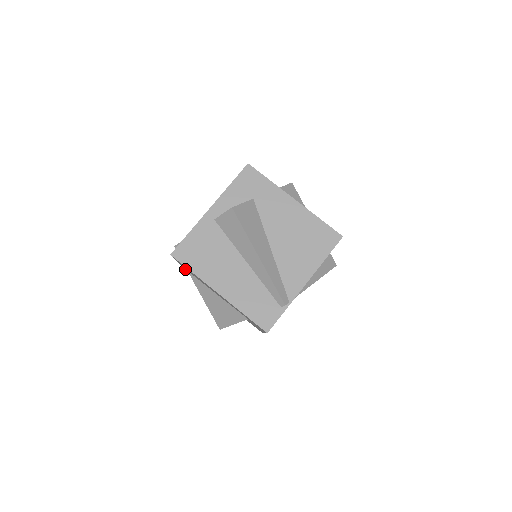
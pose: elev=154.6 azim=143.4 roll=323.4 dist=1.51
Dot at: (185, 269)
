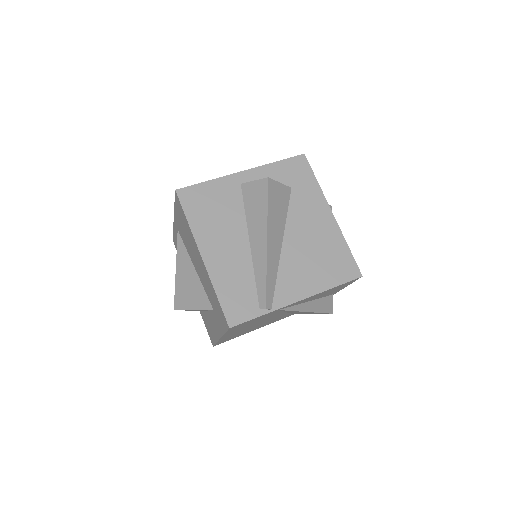
Dot at: (176, 229)
